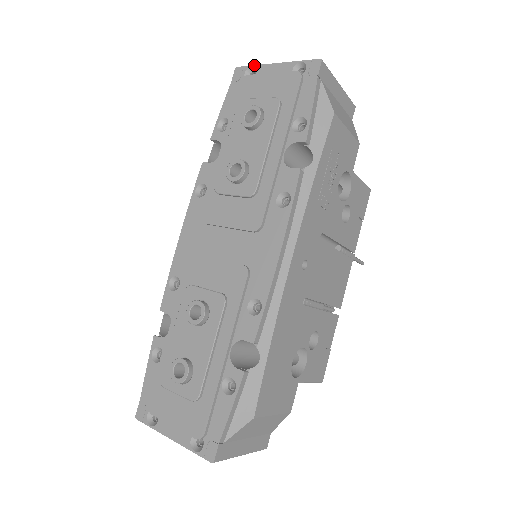
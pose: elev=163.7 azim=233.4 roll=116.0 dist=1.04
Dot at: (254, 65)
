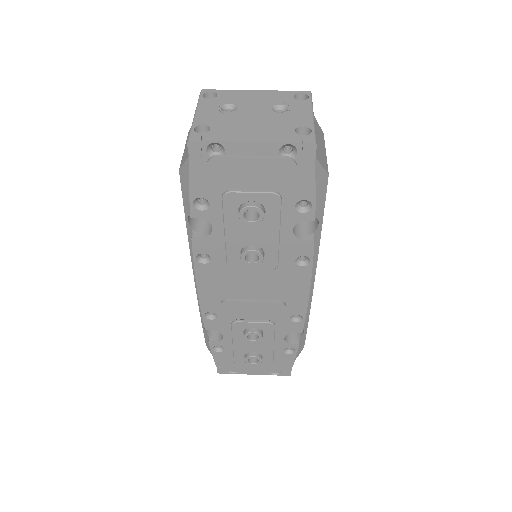
Dot at: (218, 142)
